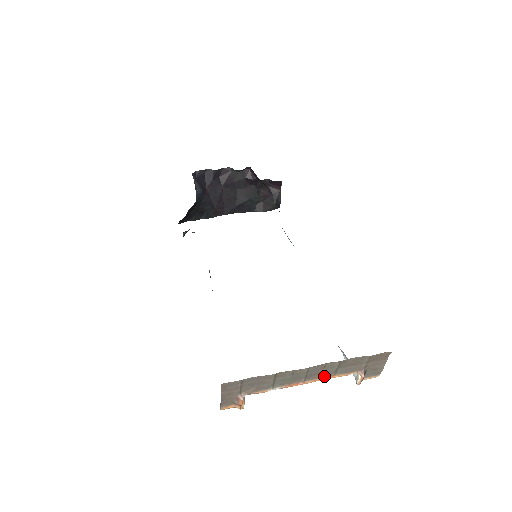
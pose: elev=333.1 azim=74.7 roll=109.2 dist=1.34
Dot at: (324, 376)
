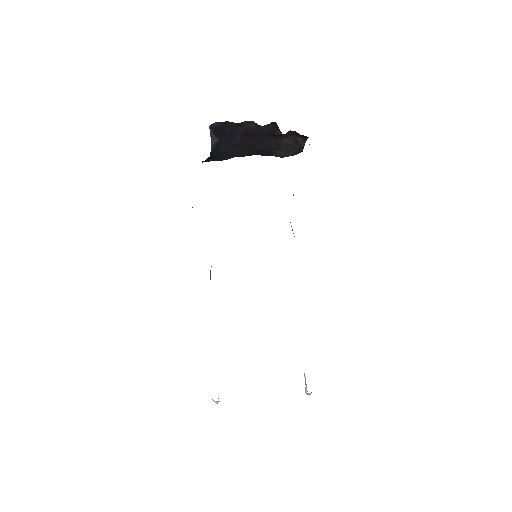
Dot at: occluded
